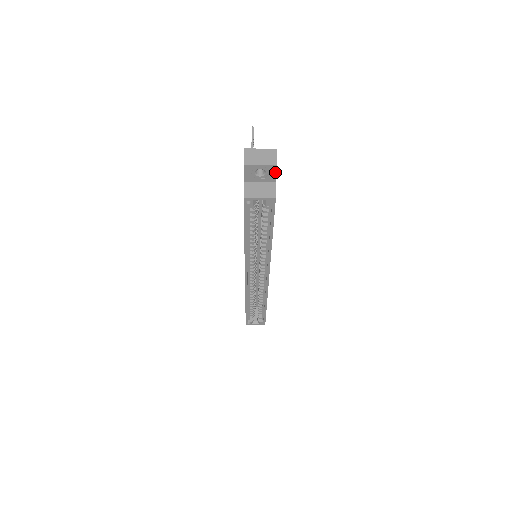
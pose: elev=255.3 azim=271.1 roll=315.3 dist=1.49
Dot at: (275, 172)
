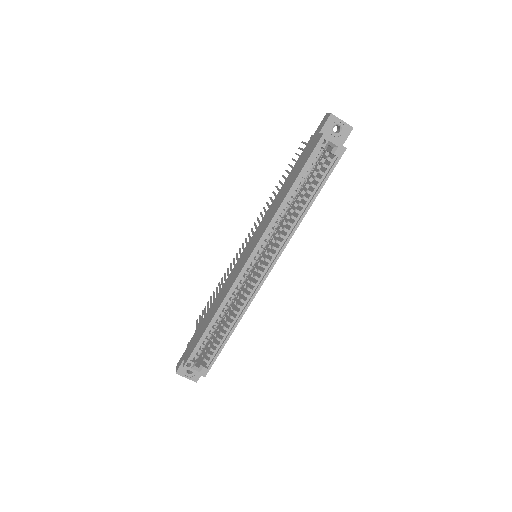
Dot at: (348, 135)
